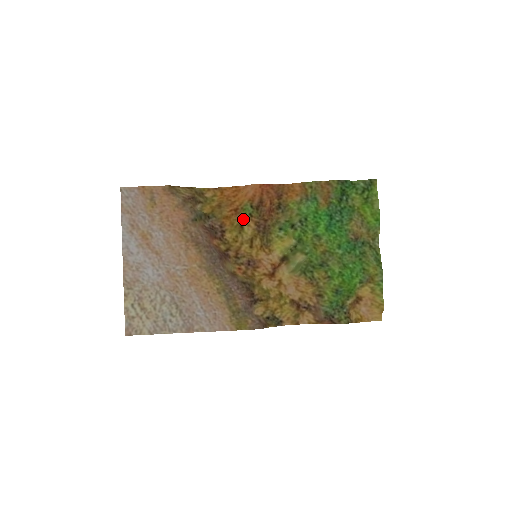
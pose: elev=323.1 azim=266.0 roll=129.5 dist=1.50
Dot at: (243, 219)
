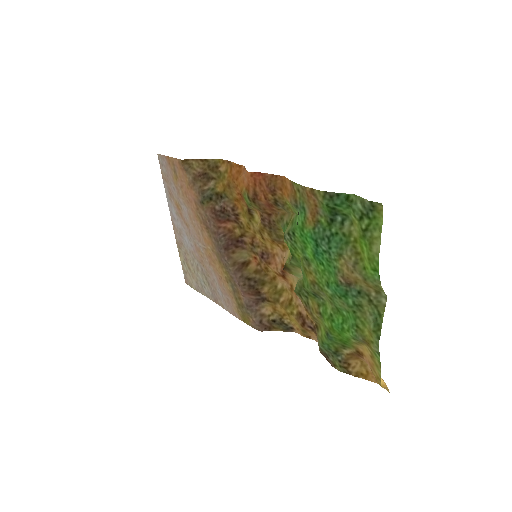
Dot at: (248, 207)
